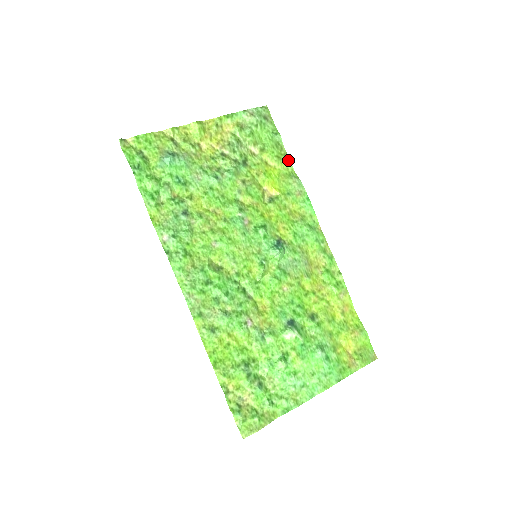
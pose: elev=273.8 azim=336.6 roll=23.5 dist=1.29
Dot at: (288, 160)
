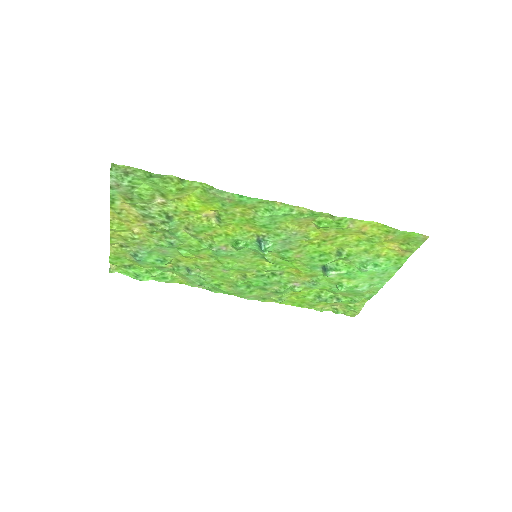
Dot at: (187, 183)
